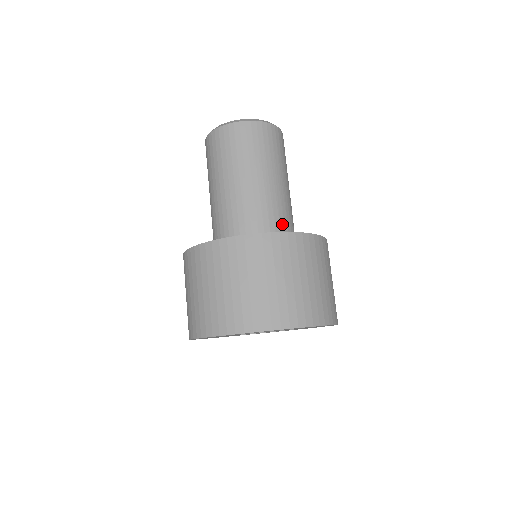
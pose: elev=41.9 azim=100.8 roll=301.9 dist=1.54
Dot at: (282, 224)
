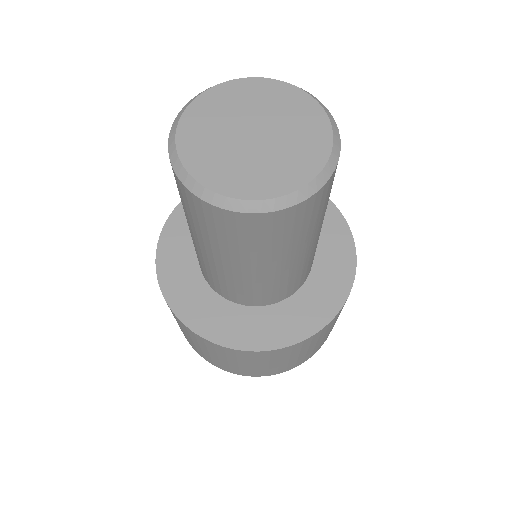
Dot at: (304, 276)
